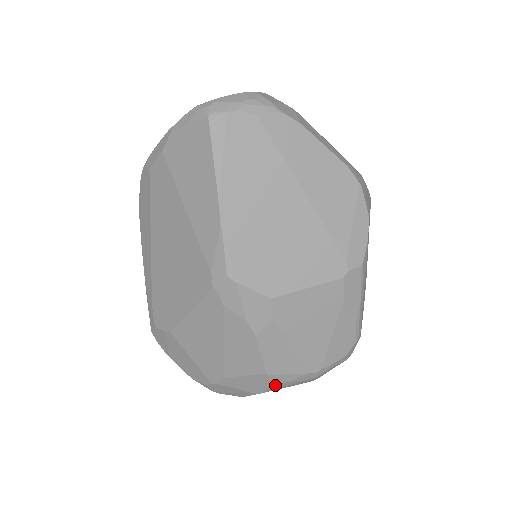
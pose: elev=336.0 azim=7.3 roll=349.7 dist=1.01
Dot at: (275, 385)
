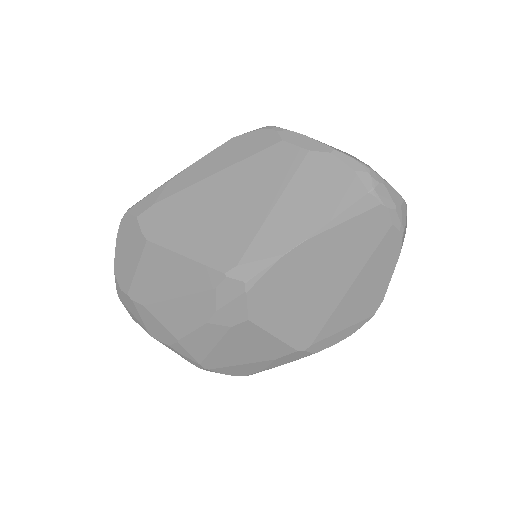
Dot at: (171, 347)
